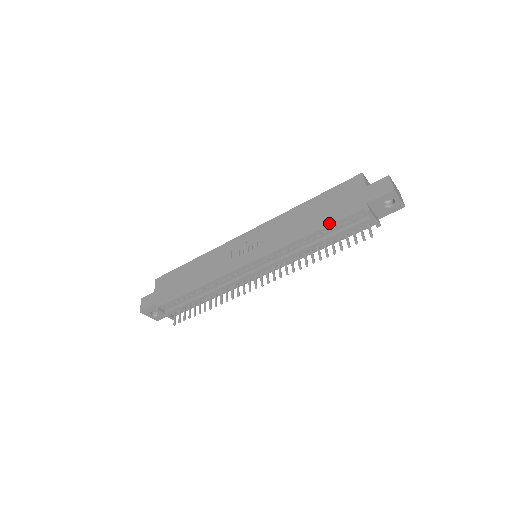
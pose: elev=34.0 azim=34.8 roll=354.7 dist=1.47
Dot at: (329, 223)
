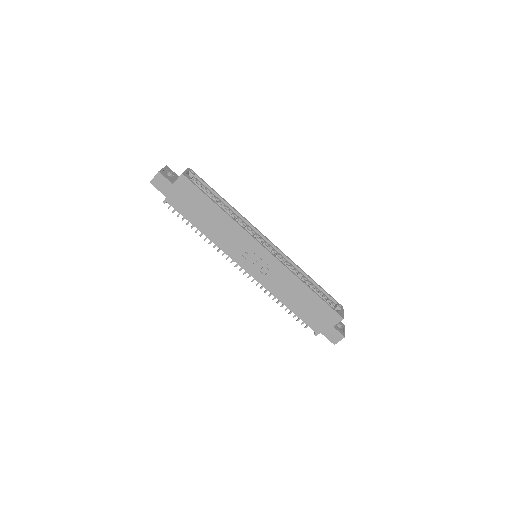
Dot at: (298, 316)
